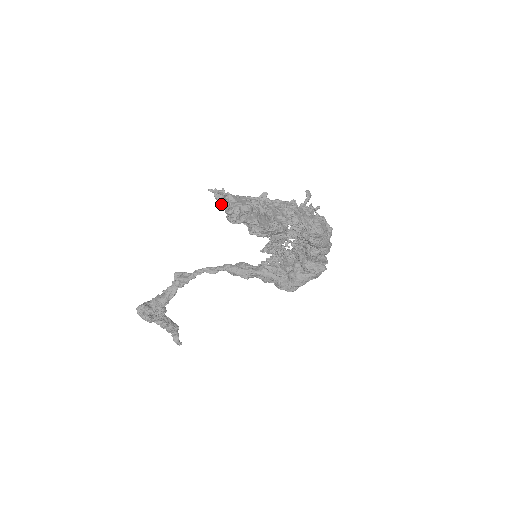
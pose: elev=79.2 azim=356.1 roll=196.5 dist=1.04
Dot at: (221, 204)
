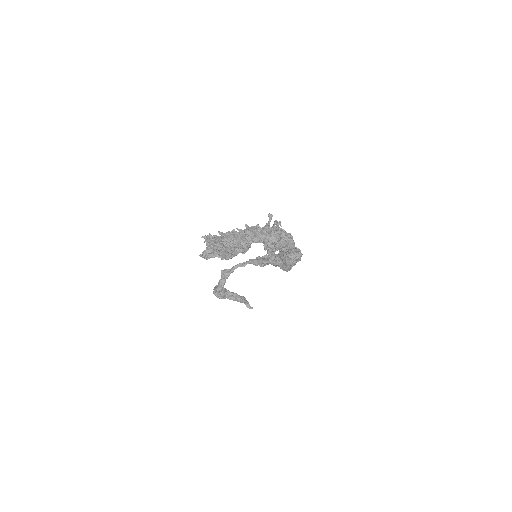
Dot at: (210, 242)
